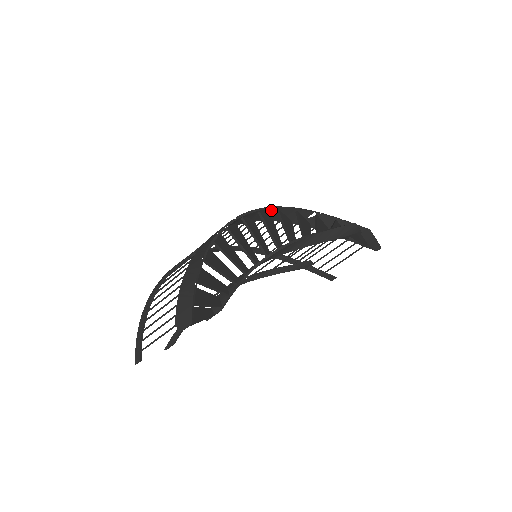
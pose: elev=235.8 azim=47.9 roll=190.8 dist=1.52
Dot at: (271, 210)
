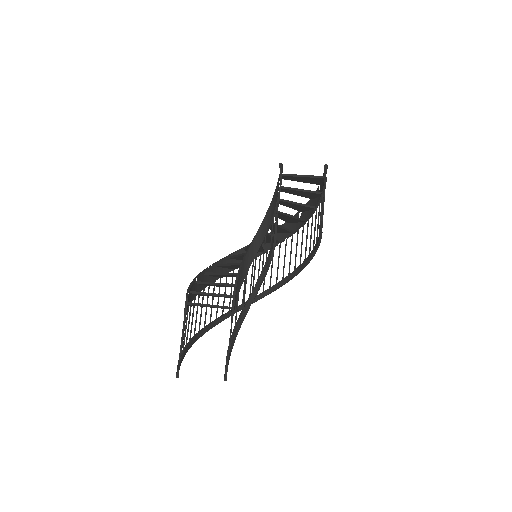
Dot at: occluded
